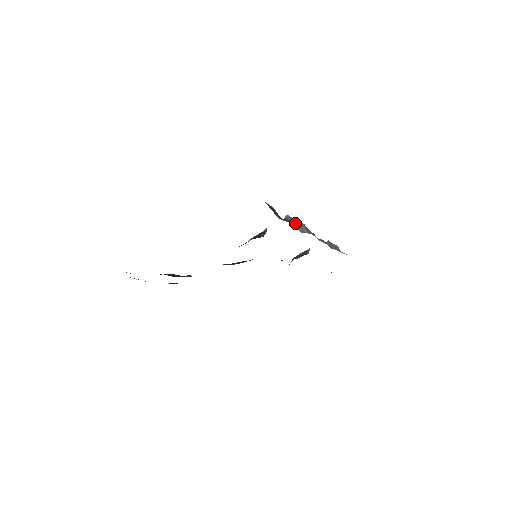
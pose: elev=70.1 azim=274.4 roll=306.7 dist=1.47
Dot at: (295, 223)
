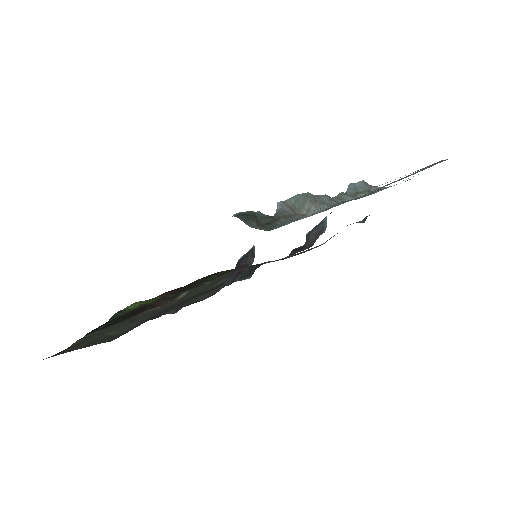
Dot at: (294, 205)
